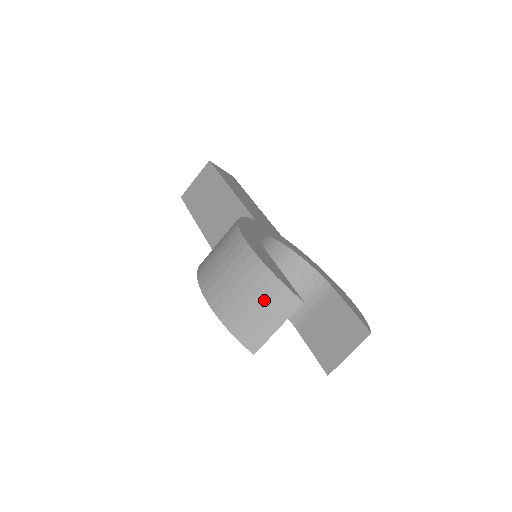
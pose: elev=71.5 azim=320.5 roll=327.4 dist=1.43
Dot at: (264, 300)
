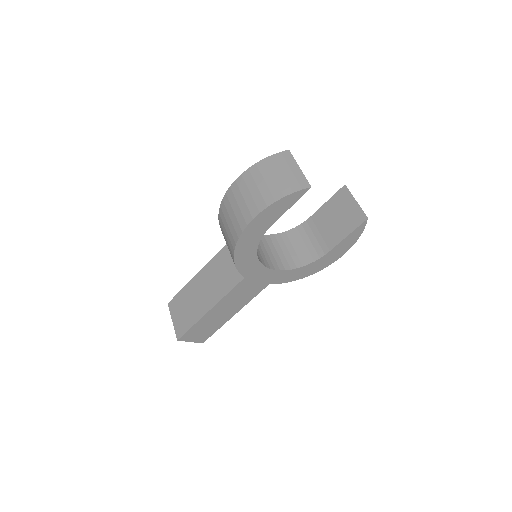
Dot at: (275, 169)
